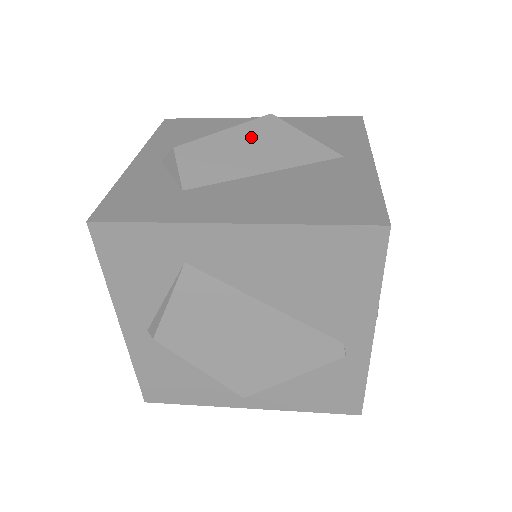
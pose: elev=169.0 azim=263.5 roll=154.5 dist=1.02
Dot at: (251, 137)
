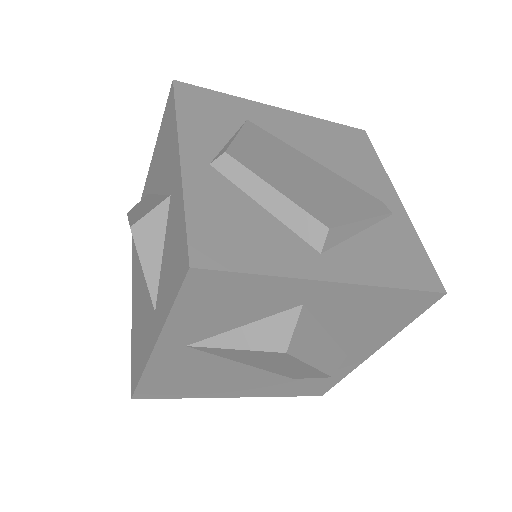
Dot at: occluded
